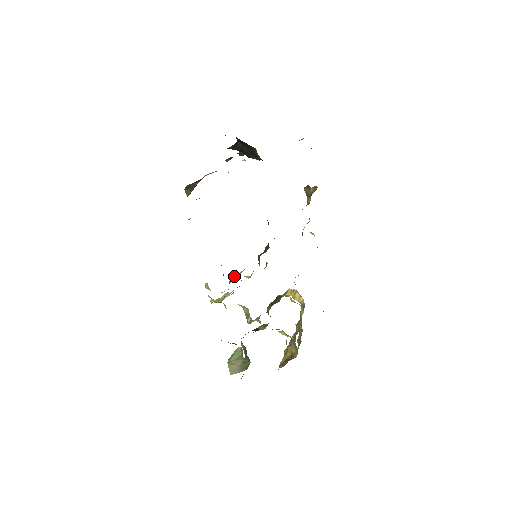
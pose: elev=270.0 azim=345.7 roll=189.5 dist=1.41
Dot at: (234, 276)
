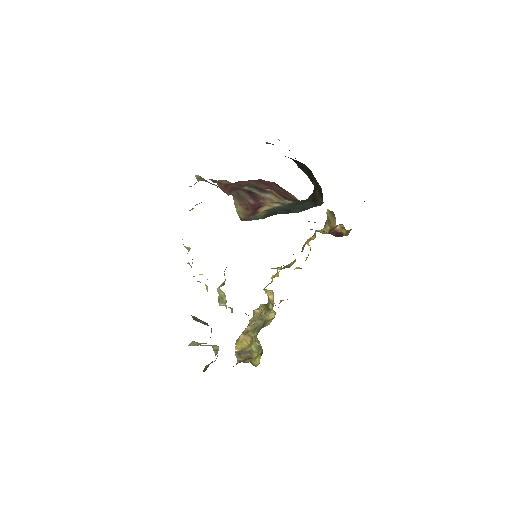
Dot at: occluded
